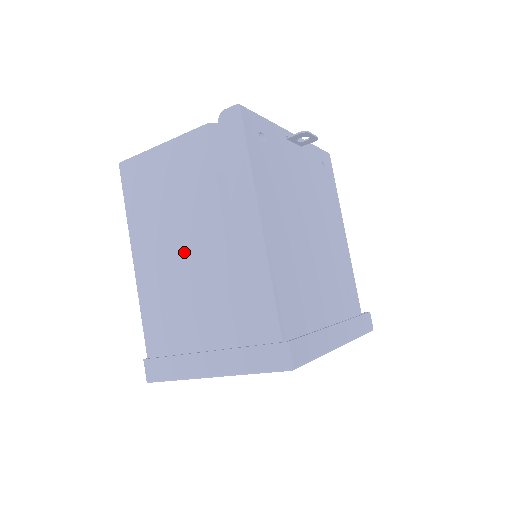
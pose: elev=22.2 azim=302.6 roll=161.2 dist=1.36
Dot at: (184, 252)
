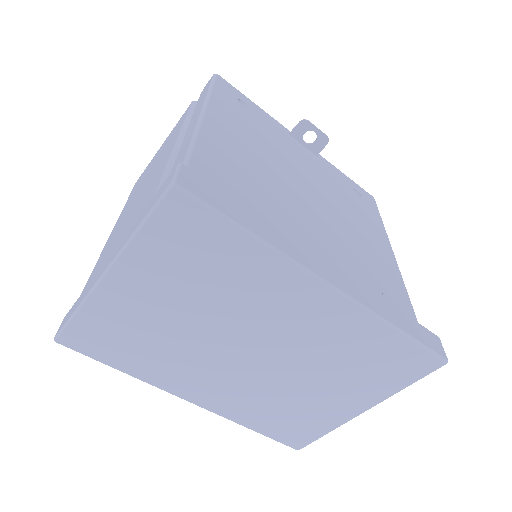
Dot at: (142, 192)
